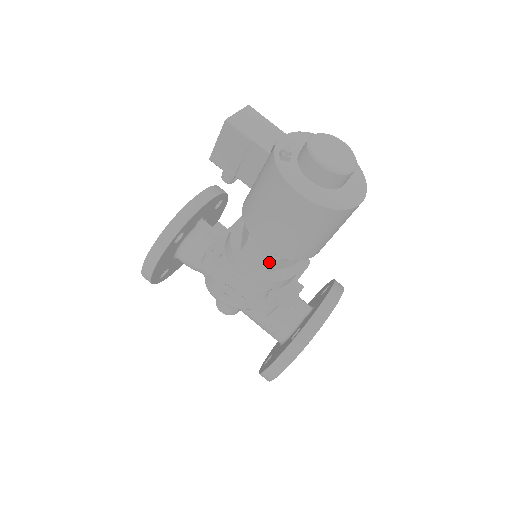
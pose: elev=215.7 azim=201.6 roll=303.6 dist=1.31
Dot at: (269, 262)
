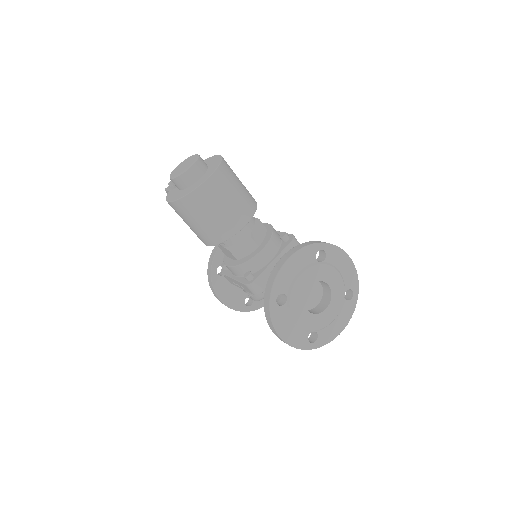
Dot at: (230, 253)
